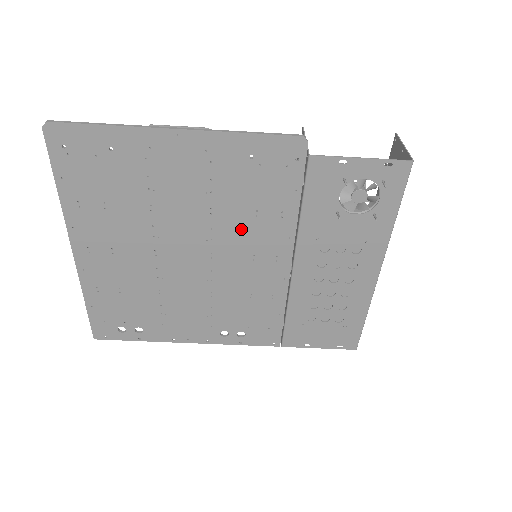
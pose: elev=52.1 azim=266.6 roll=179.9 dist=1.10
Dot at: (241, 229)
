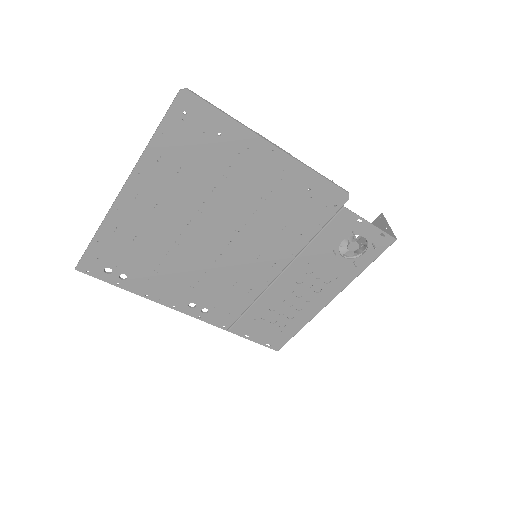
Dot at: (265, 234)
